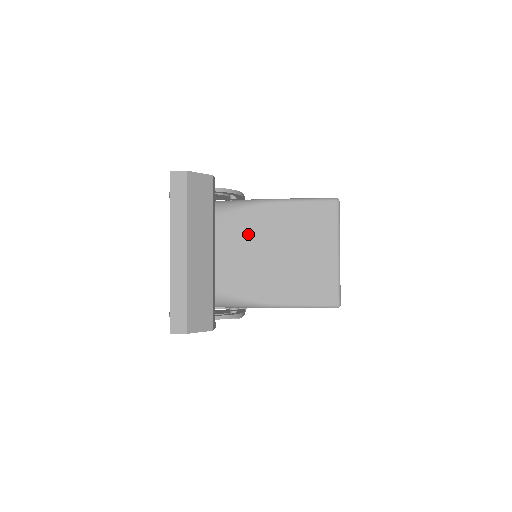
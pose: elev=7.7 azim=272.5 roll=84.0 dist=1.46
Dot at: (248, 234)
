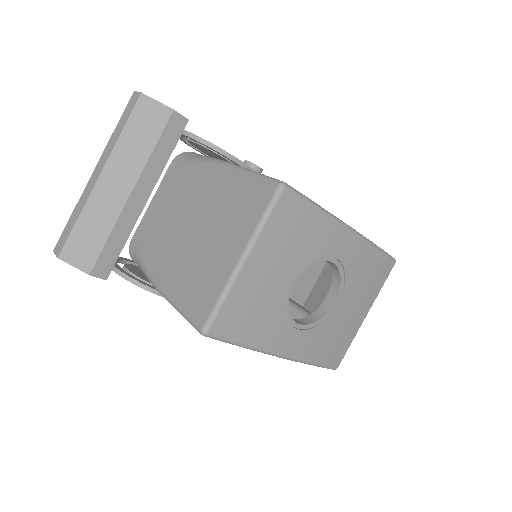
Dot at: (187, 195)
